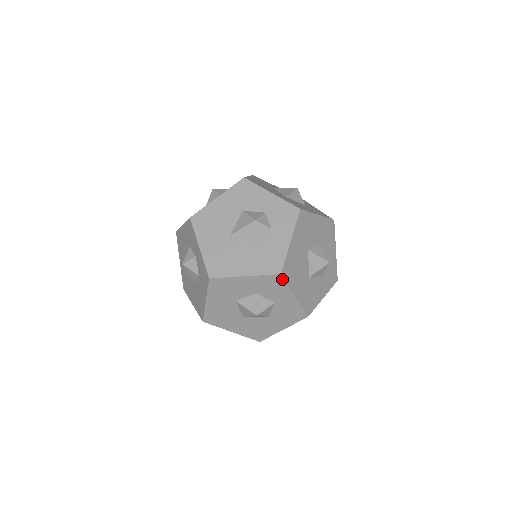
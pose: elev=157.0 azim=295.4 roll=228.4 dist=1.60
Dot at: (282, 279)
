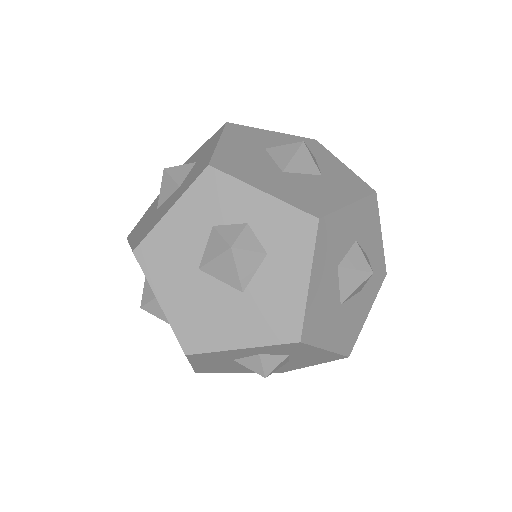
Dot at: (376, 202)
